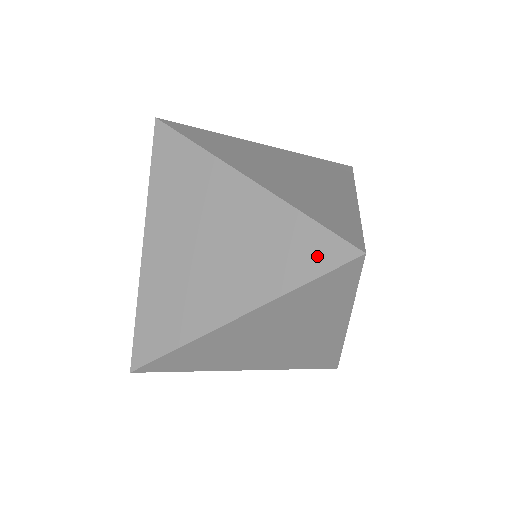
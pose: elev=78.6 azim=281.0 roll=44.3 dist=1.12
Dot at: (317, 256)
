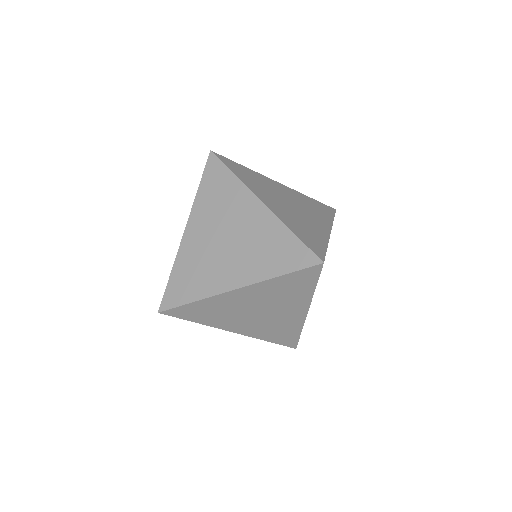
Dot at: (295, 259)
